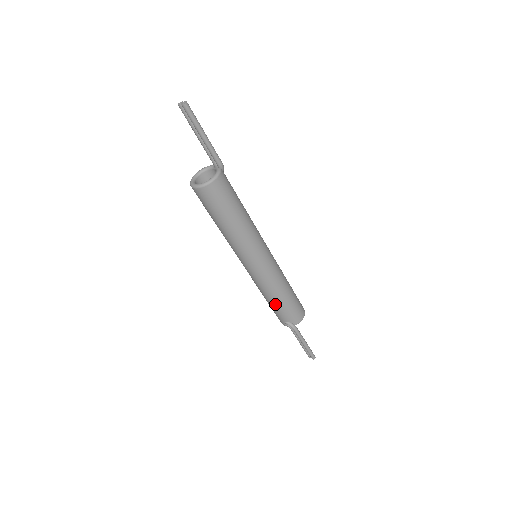
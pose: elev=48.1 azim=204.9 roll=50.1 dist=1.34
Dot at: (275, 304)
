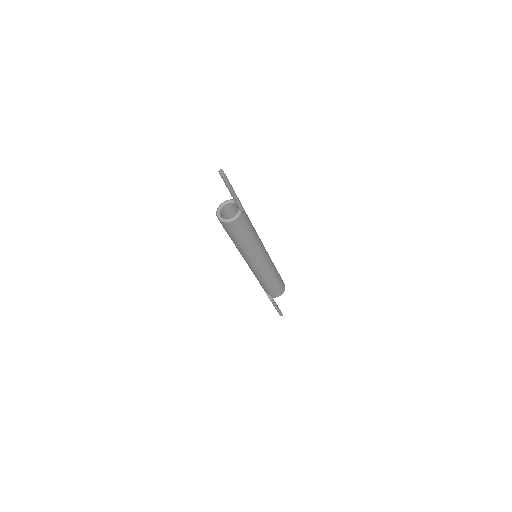
Dot at: (261, 284)
